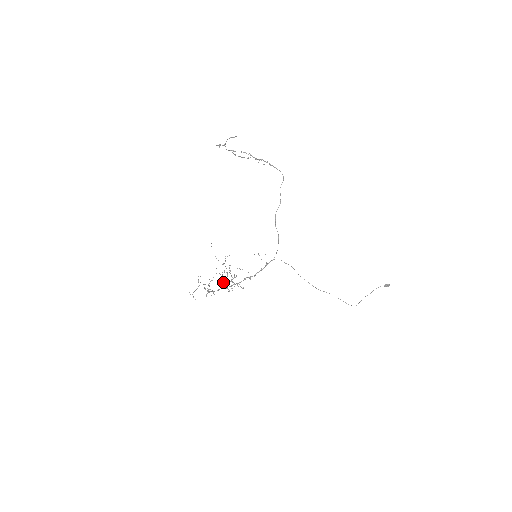
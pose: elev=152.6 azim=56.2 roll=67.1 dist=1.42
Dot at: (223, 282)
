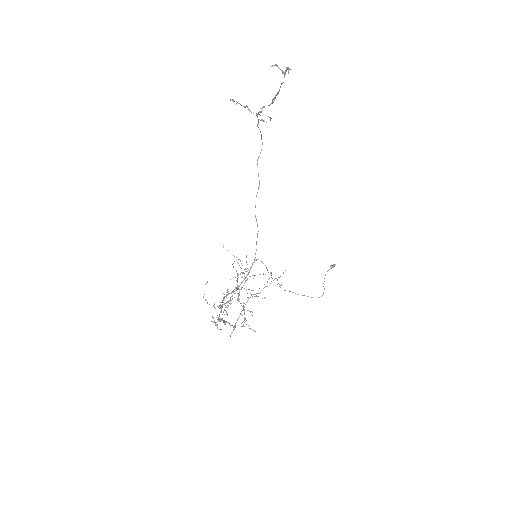
Dot at: occluded
